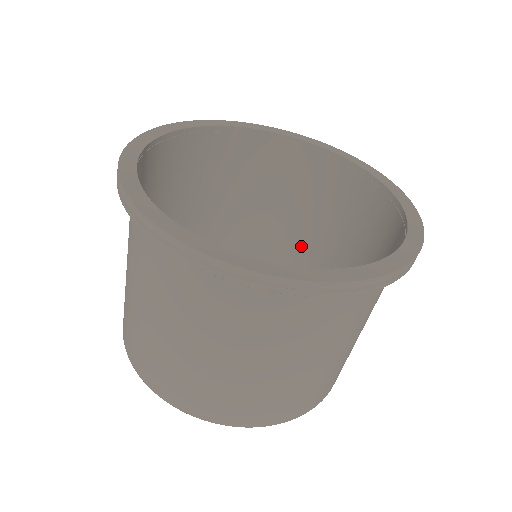
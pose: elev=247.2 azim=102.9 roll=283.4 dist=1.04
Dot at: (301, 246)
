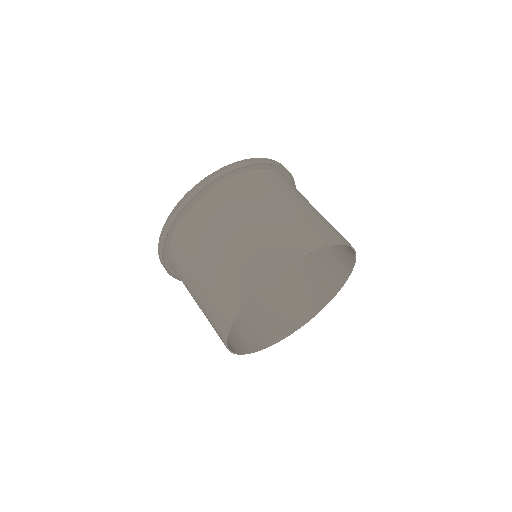
Dot at: (310, 276)
